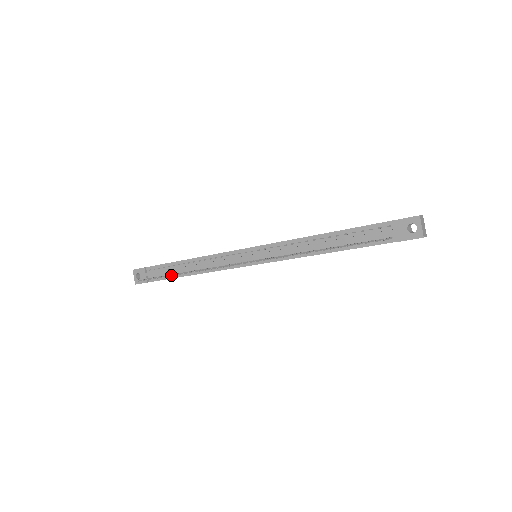
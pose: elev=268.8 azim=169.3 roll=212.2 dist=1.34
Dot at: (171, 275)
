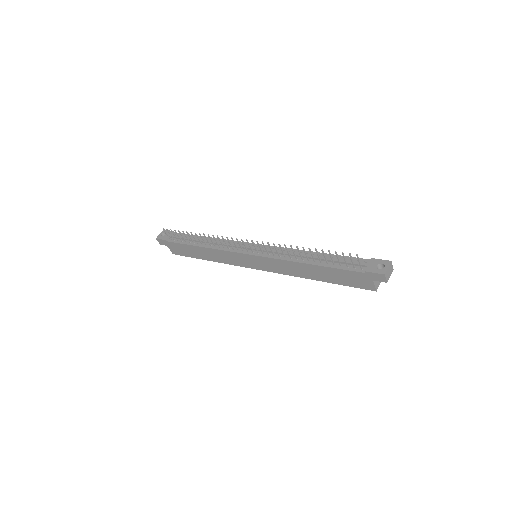
Dot at: (189, 235)
